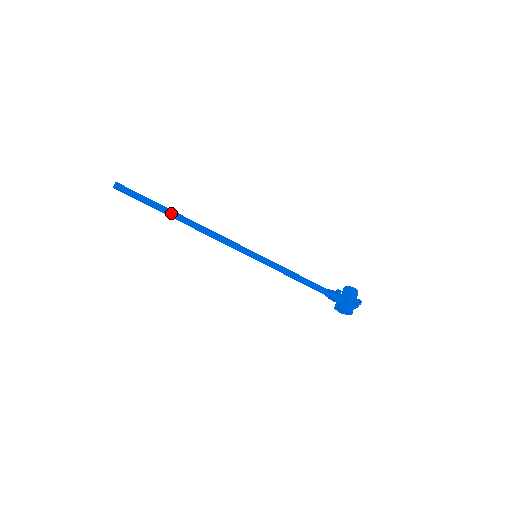
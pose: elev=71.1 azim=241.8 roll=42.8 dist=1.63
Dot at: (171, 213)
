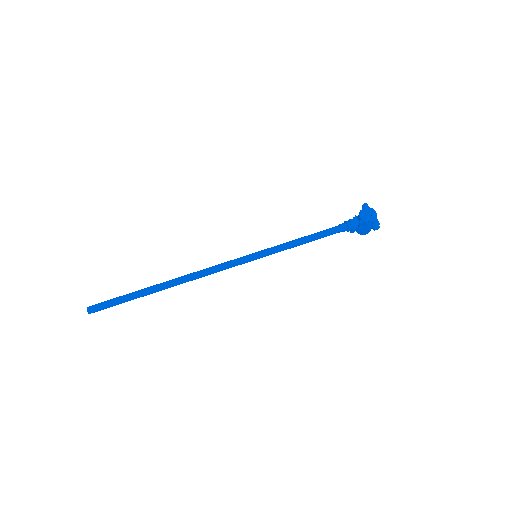
Dot at: (154, 285)
